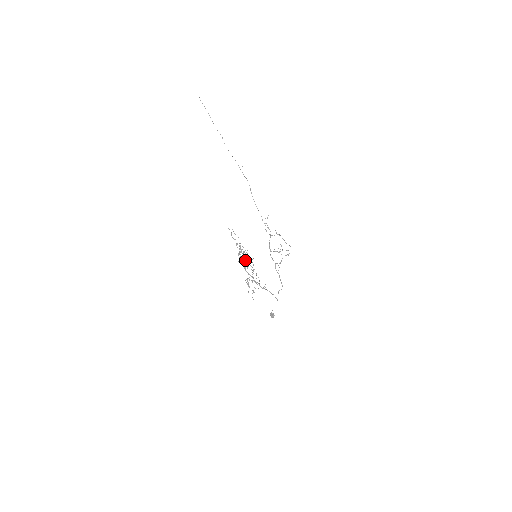
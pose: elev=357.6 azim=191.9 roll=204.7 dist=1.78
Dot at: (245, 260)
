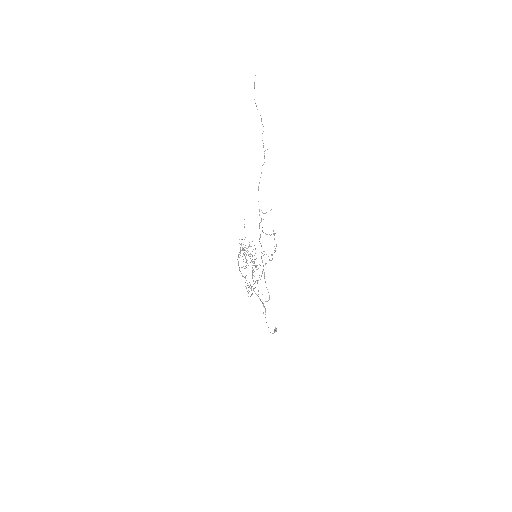
Dot at: (252, 259)
